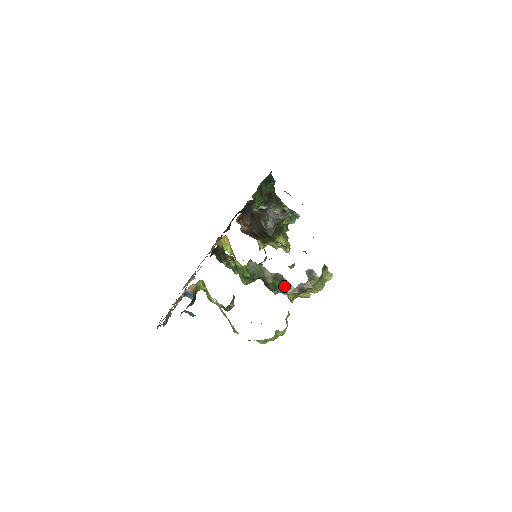
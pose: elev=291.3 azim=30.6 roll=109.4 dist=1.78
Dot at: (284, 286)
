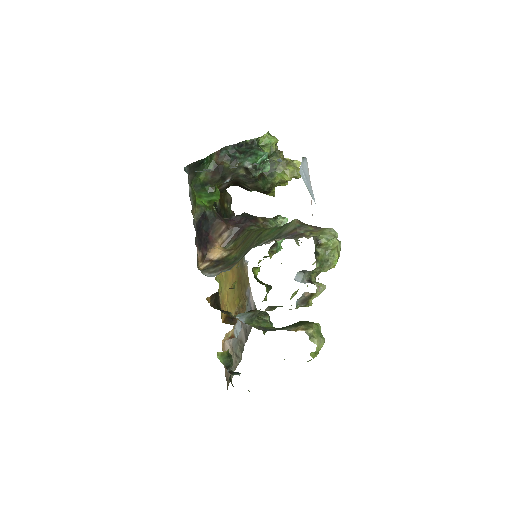
Dot at: occluded
